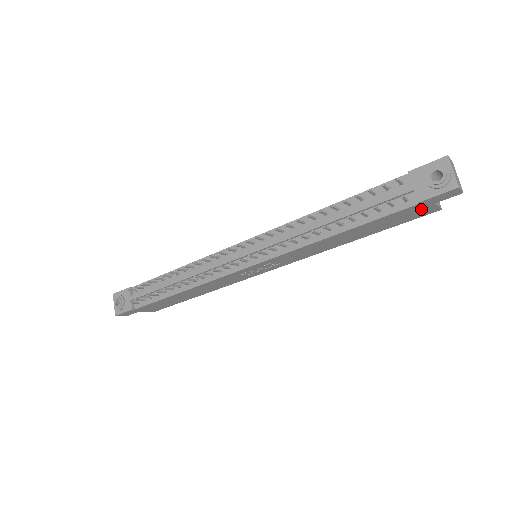
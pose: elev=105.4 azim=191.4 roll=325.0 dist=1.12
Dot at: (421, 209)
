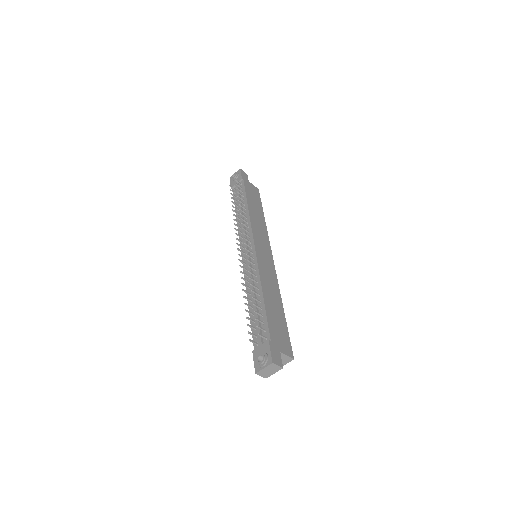
Dot at: occluded
